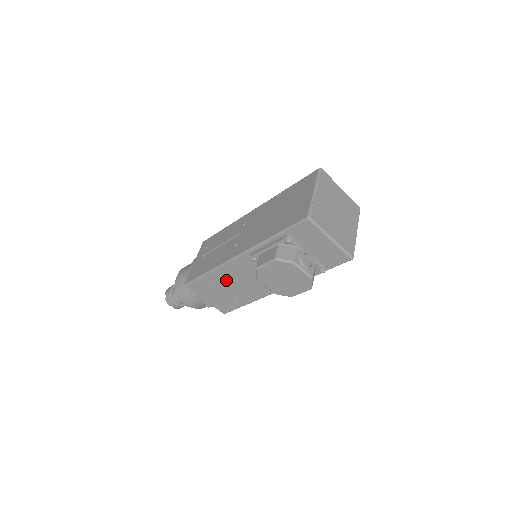
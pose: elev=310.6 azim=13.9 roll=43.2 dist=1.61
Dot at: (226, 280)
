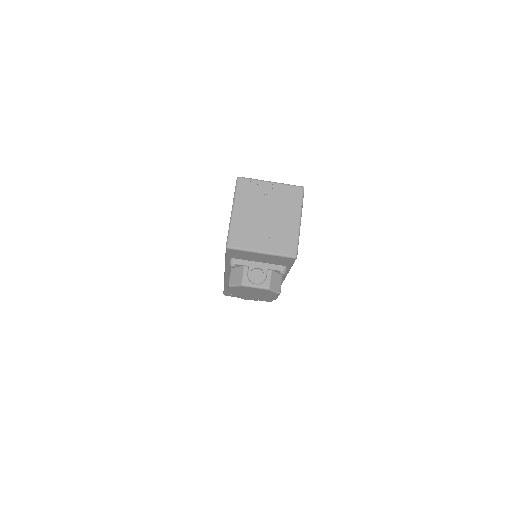
Dot at: occluded
